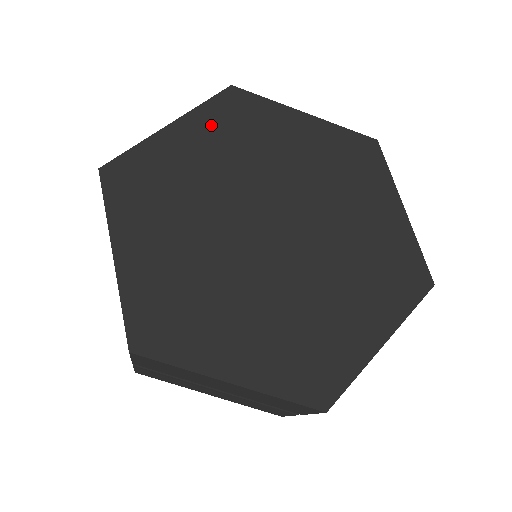
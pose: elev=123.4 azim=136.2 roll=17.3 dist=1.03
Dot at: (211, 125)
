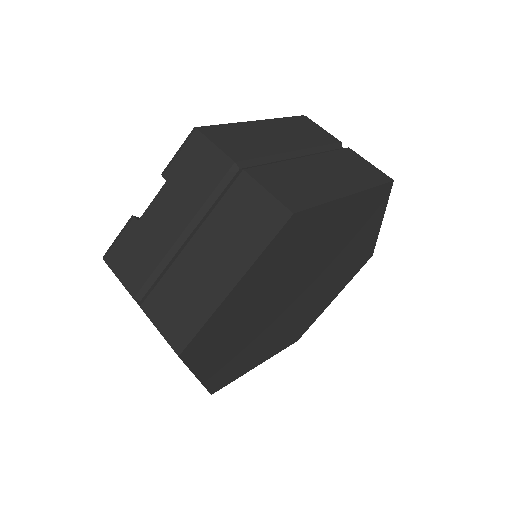
Dot at: (268, 264)
